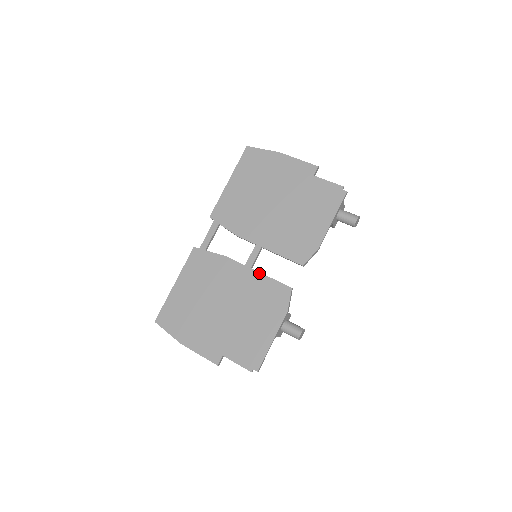
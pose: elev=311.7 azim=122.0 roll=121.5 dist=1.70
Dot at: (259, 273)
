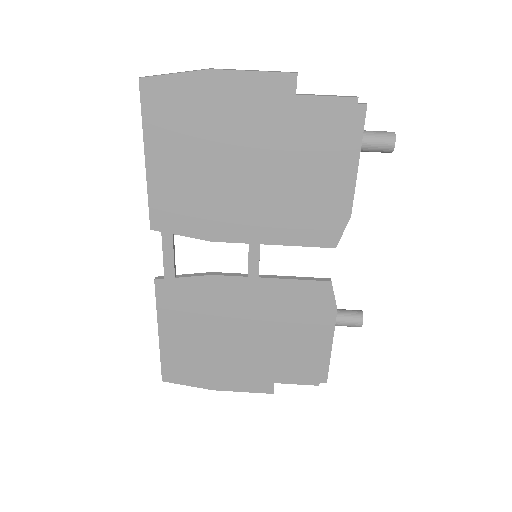
Dot at: (274, 280)
